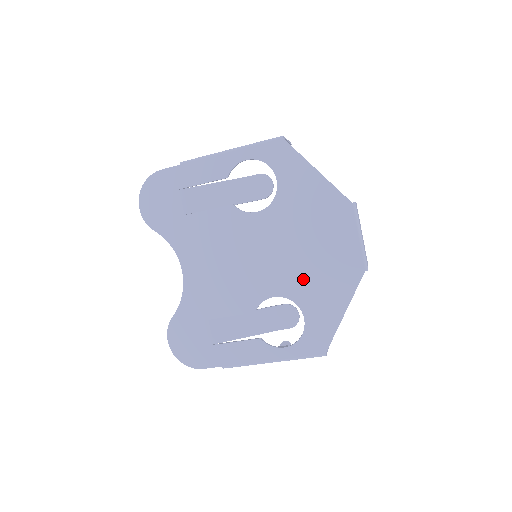
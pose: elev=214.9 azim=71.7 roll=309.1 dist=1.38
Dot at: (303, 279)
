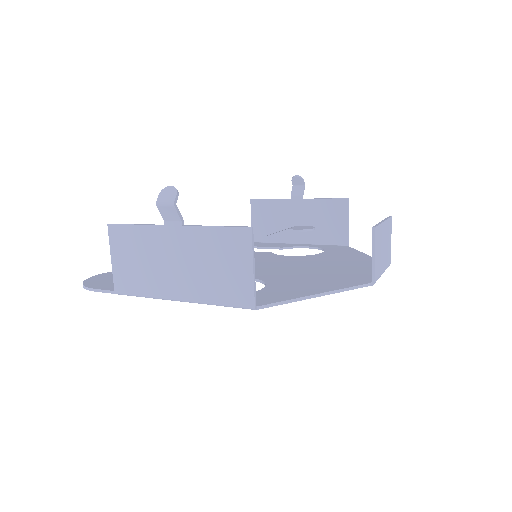
Dot at: occluded
